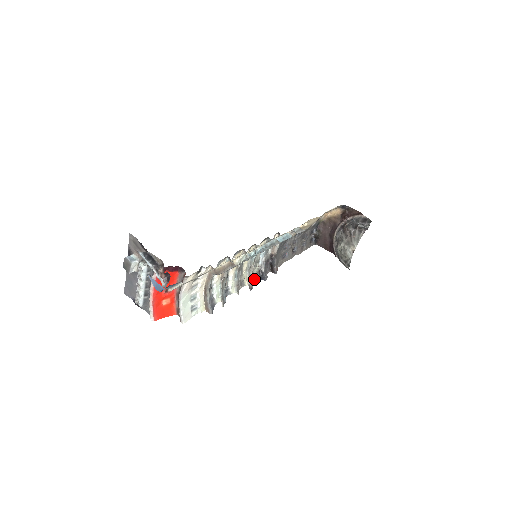
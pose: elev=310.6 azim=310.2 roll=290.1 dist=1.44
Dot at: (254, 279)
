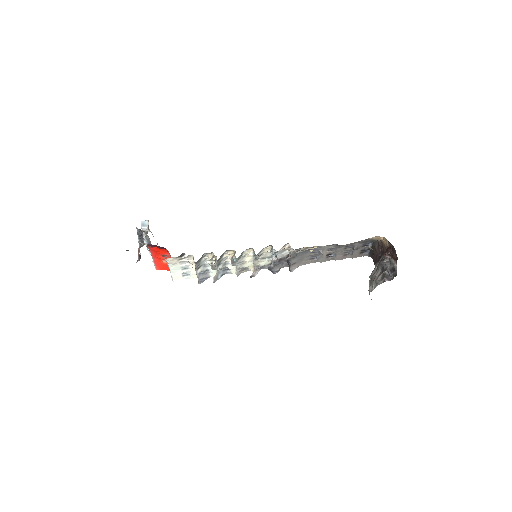
Dot at: (264, 268)
